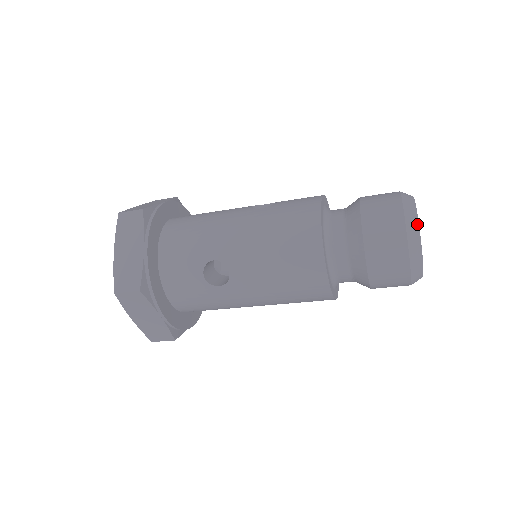
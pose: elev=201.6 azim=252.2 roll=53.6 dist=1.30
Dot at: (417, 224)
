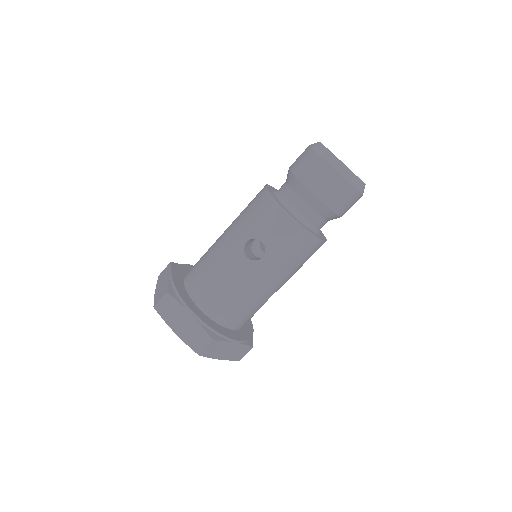
Dot at: occluded
